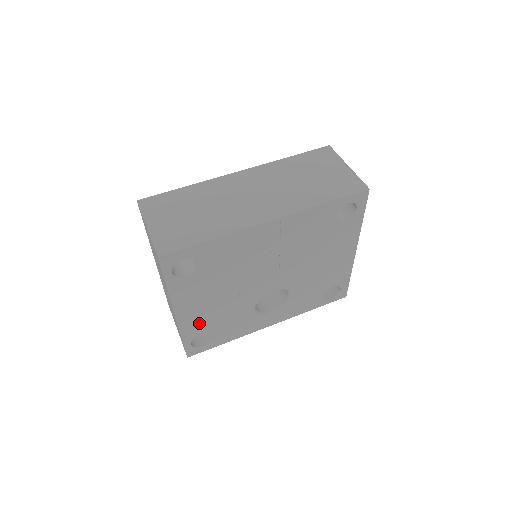
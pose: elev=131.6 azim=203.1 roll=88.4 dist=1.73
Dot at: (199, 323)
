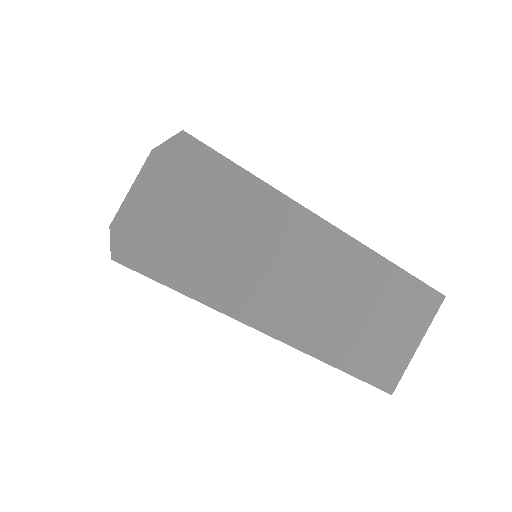
Dot at: occluded
